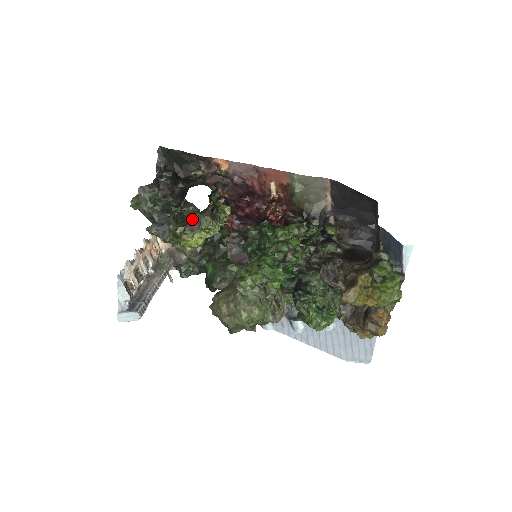
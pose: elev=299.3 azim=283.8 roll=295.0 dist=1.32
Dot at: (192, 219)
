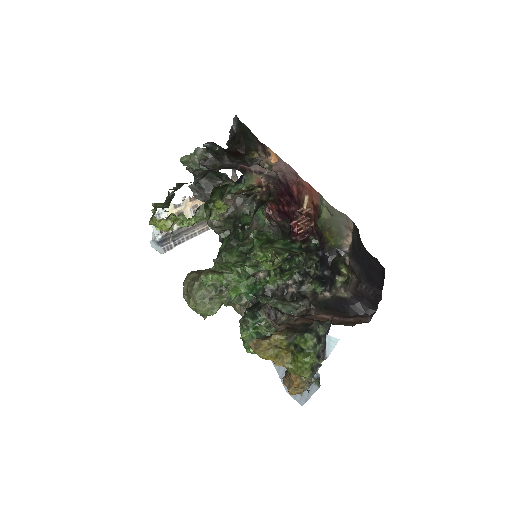
Dot at: (228, 195)
